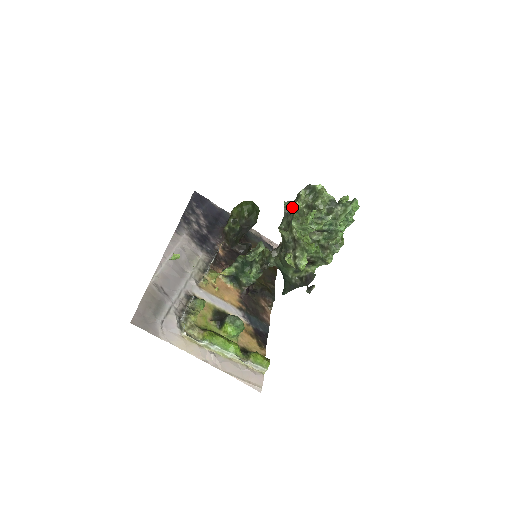
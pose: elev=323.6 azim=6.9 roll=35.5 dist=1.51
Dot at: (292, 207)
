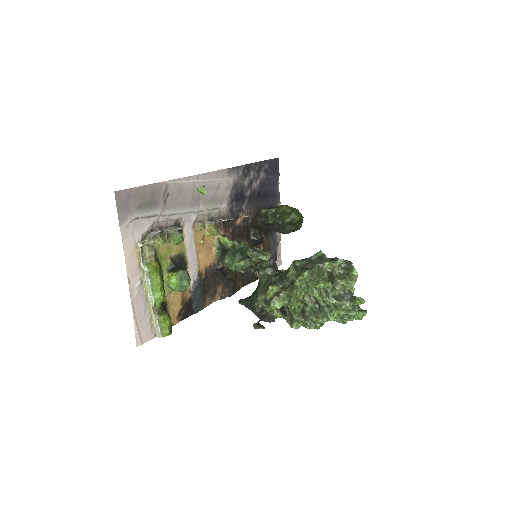
Dot at: (320, 261)
